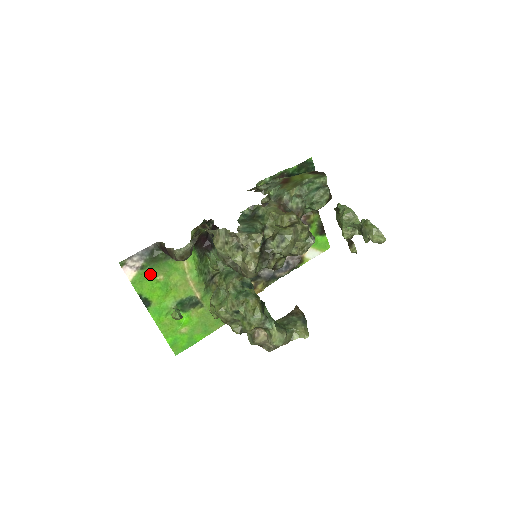
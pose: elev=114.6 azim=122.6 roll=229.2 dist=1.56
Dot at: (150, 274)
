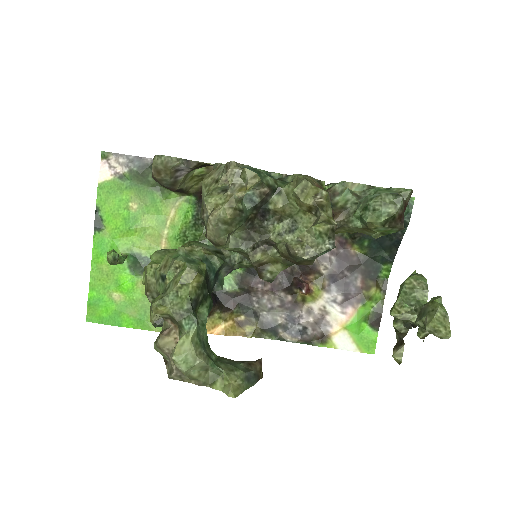
Dot at: (125, 192)
